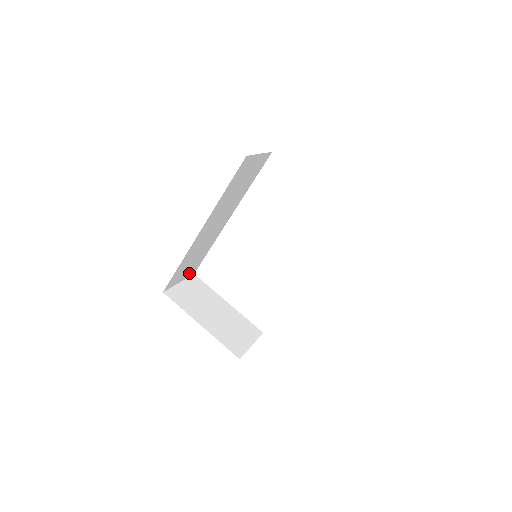
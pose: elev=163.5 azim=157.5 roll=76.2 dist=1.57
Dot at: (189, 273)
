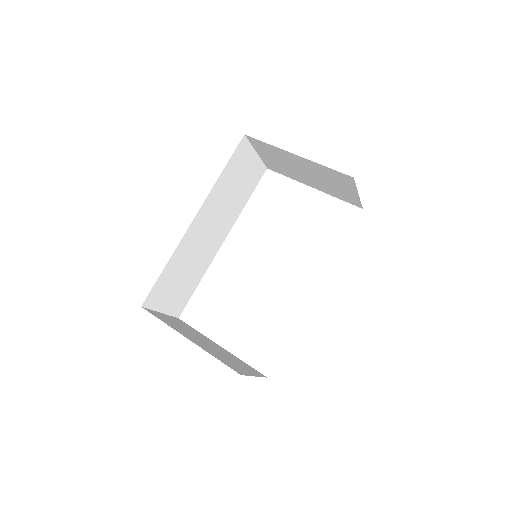
Dot at: (173, 308)
